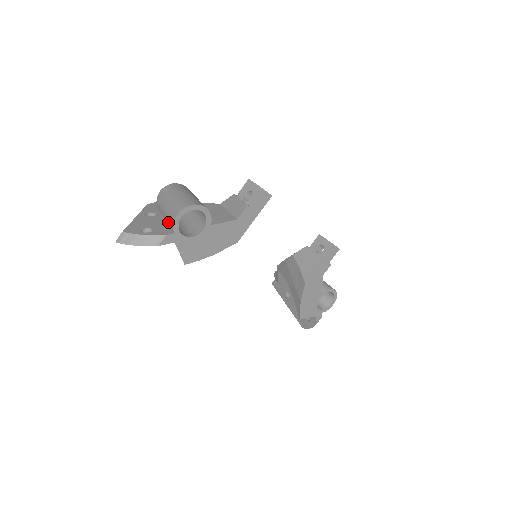
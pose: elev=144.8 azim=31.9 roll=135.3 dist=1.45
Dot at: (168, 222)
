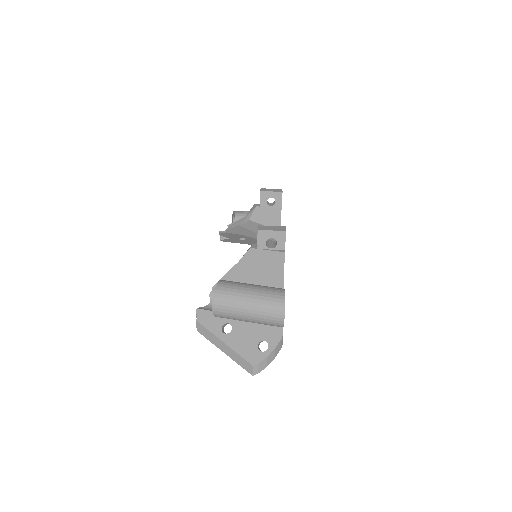
Dot at: (265, 324)
